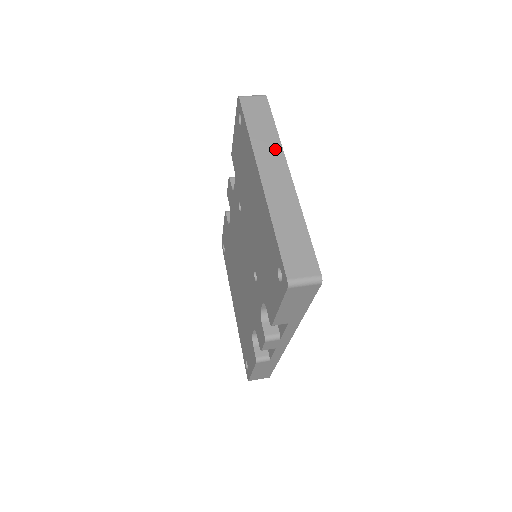
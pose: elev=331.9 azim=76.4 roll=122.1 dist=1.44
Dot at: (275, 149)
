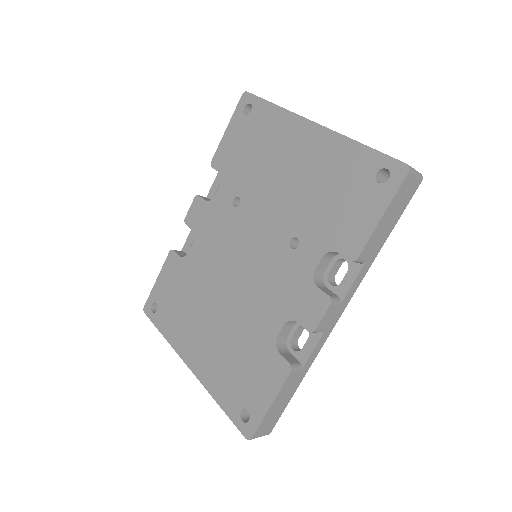
Dot at: occluded
